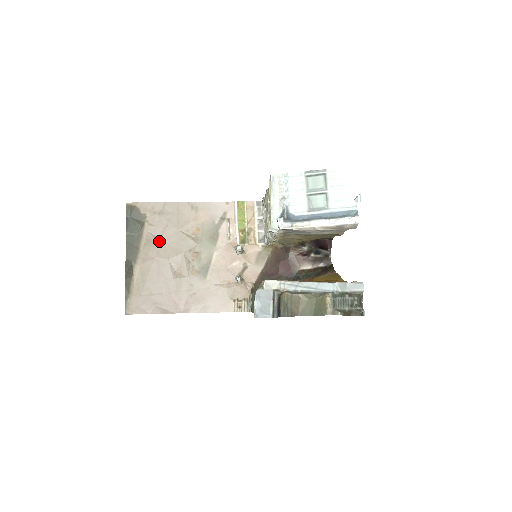
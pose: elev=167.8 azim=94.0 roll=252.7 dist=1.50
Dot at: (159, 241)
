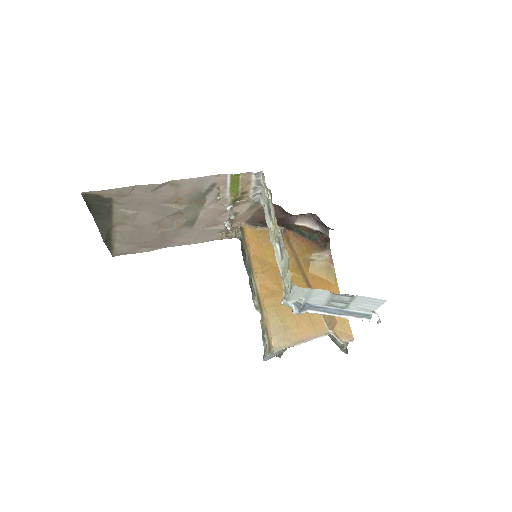
Dot at: (135, 214)
